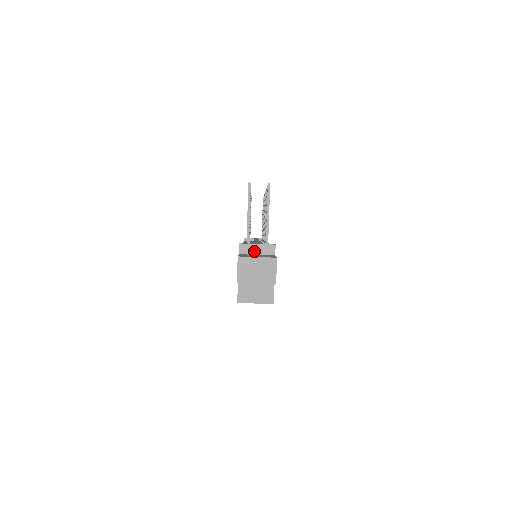
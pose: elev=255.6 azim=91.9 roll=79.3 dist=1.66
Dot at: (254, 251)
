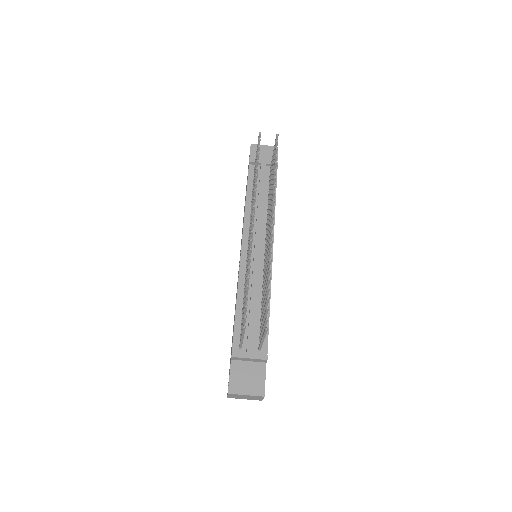
Dot at: (246, 360)
